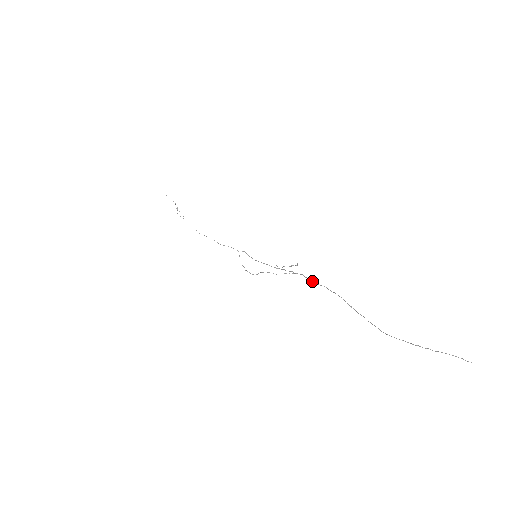
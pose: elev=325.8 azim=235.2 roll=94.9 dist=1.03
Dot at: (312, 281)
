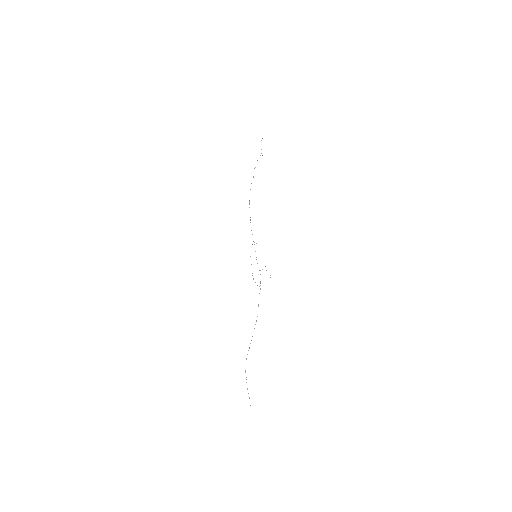
Dot at: occluded
